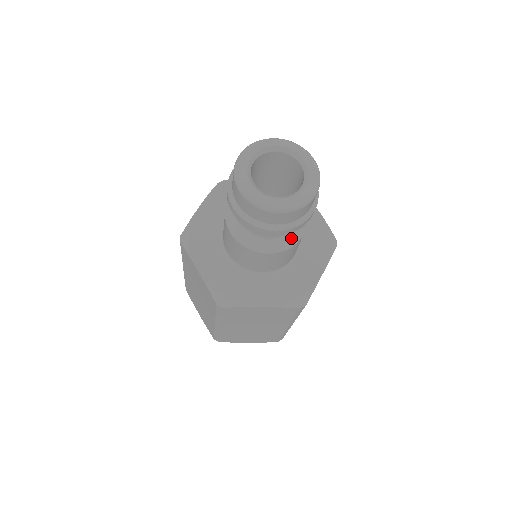
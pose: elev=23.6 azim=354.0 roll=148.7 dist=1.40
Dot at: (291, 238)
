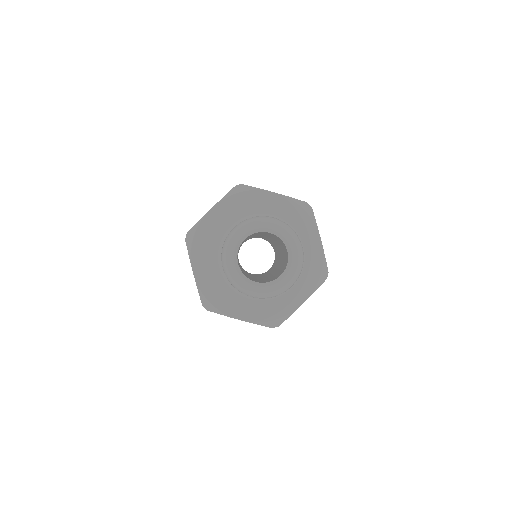
Dot at: occluded
